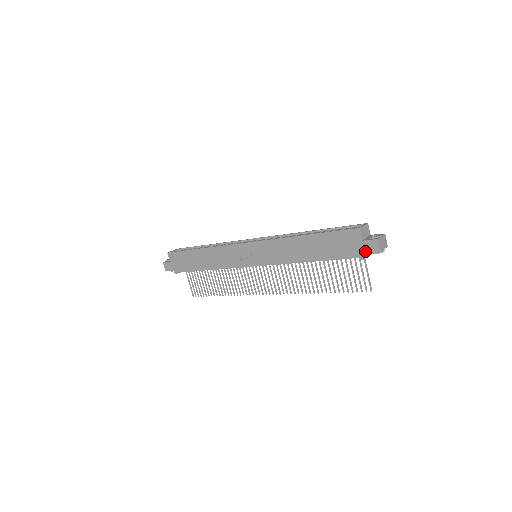
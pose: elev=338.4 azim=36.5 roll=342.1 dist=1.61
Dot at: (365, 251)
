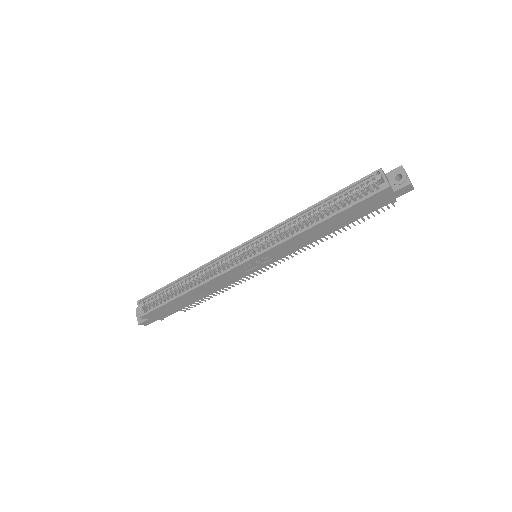
Dot at: (398, 196)
